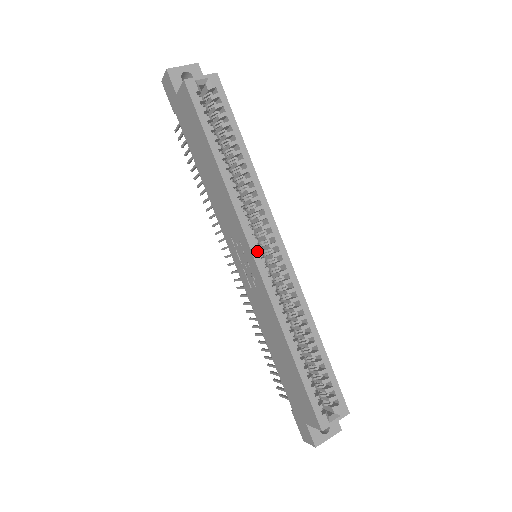
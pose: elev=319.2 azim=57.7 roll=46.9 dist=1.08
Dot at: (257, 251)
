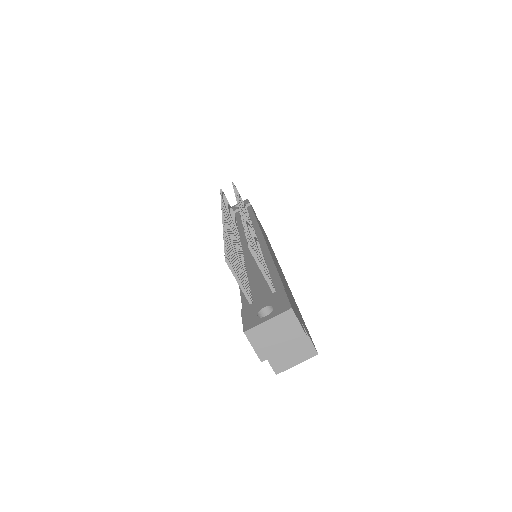
Dot at: occluded
